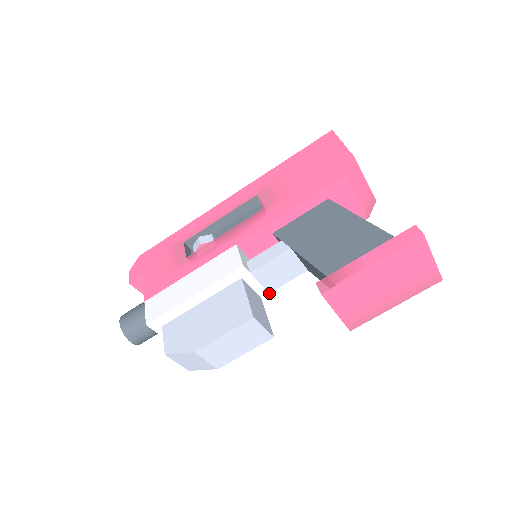
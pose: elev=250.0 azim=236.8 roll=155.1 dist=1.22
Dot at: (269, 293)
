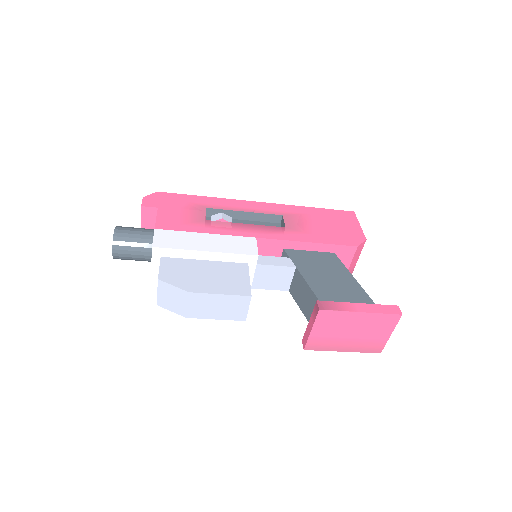
Dot at: (251, 288)
